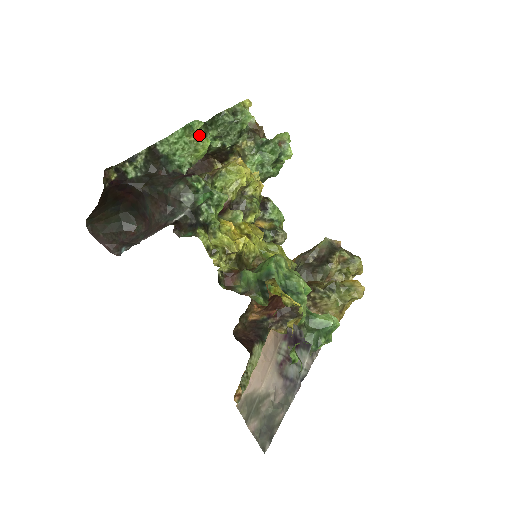
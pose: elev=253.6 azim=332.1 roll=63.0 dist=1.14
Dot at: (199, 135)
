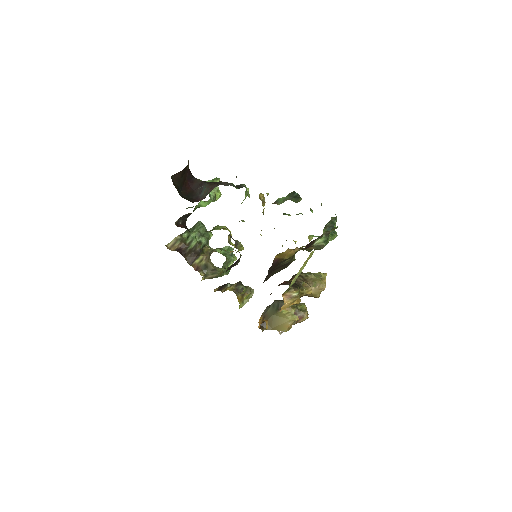
Dot at: occluded
